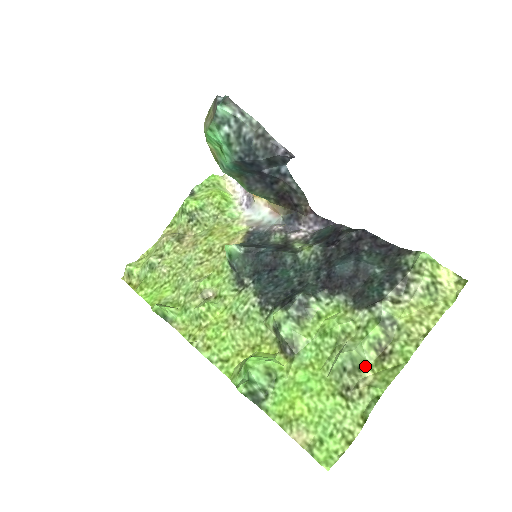
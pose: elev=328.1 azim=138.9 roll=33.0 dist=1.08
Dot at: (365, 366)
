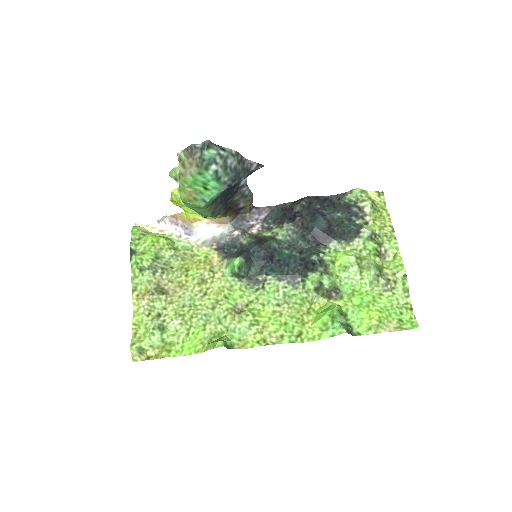
Dot at: (380, 268)
